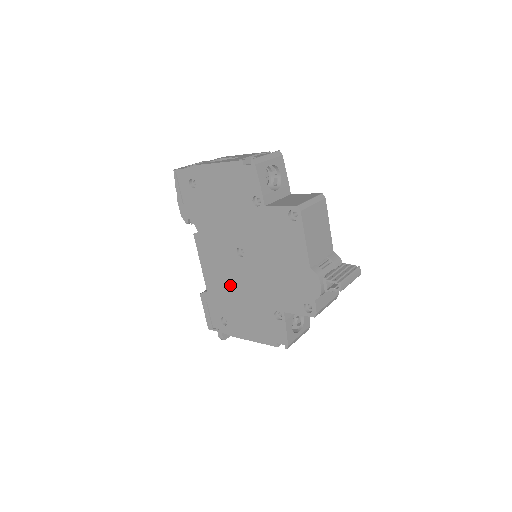
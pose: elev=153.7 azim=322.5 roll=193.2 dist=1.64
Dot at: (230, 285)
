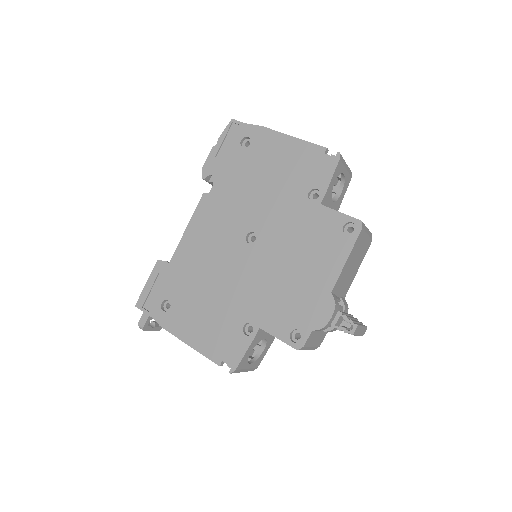
Dot at: (208, 267)
